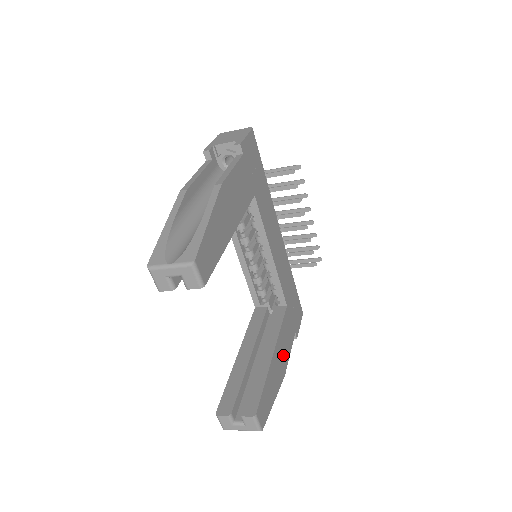
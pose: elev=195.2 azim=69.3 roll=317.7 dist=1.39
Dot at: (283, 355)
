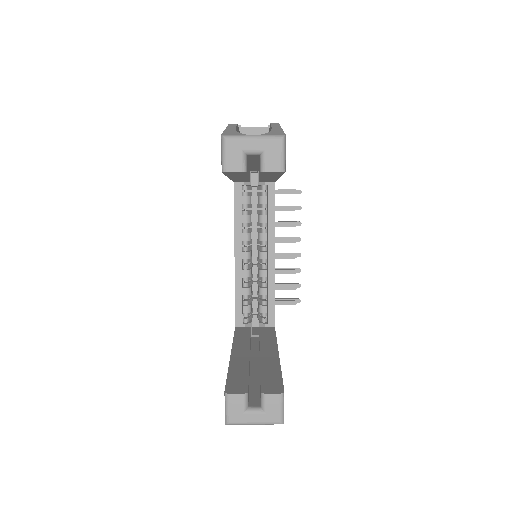
Dot at: occluded
